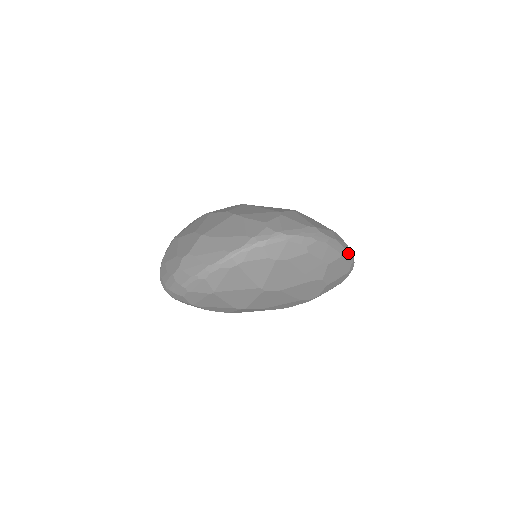
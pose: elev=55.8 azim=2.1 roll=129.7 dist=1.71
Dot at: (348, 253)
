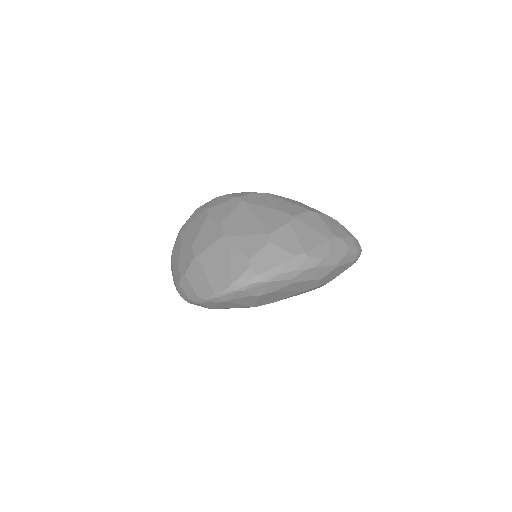
Dot at: (348, 256)
